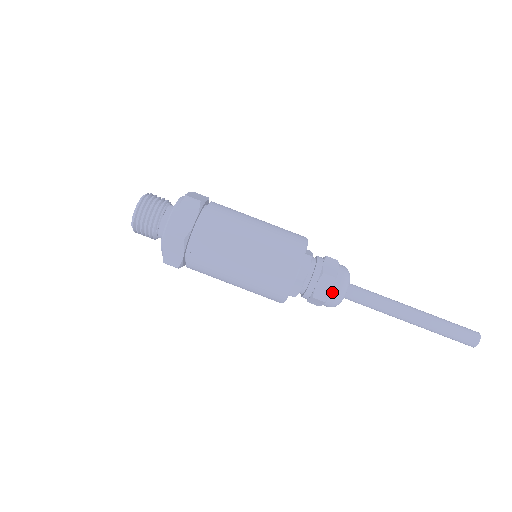
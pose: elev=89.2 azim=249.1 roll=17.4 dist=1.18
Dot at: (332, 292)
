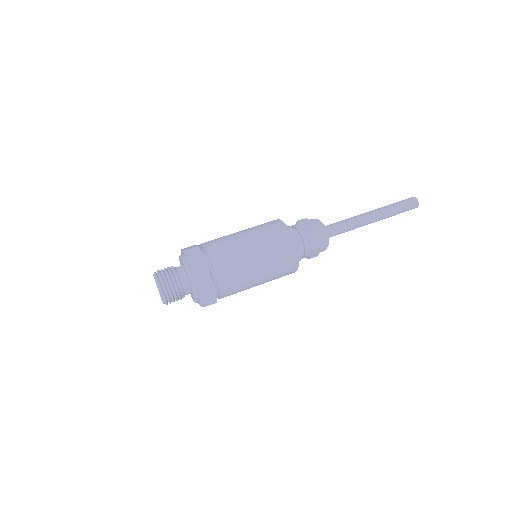
Dot at: (313, 222)
